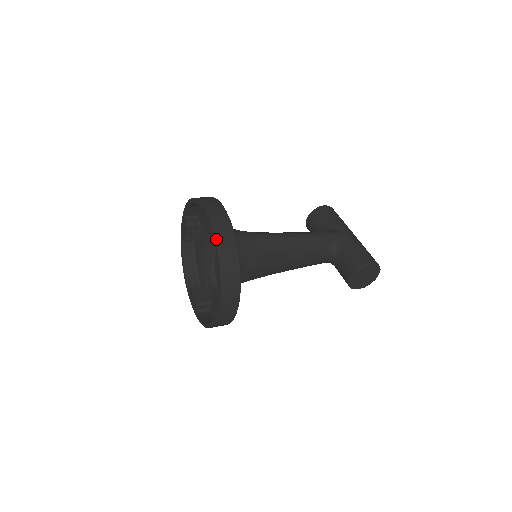
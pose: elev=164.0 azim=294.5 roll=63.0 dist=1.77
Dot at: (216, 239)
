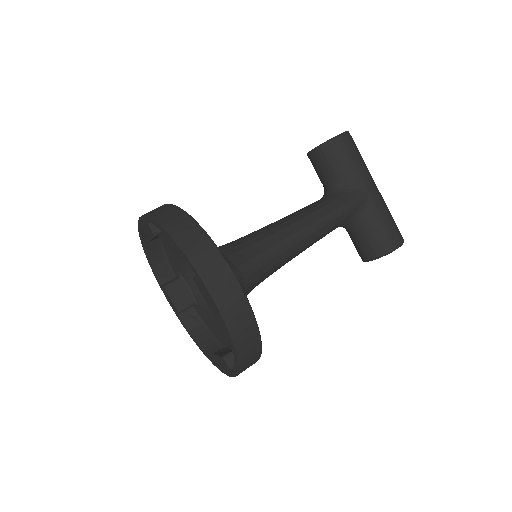
Dot at: (233, 340)
